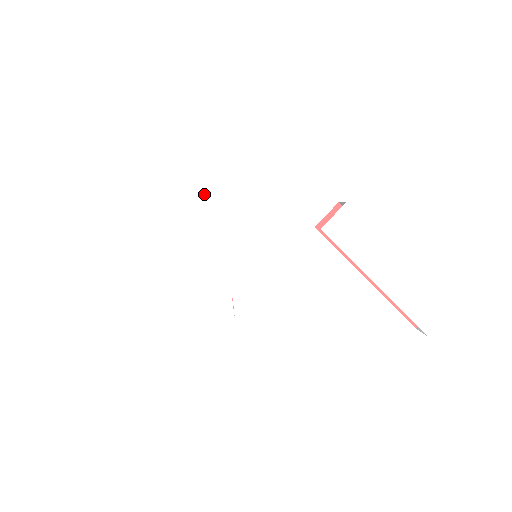
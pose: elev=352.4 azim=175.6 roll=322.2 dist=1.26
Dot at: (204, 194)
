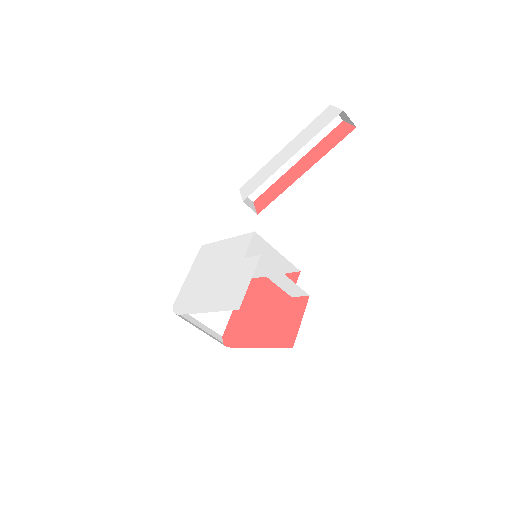
Dot at: (187, 278)
